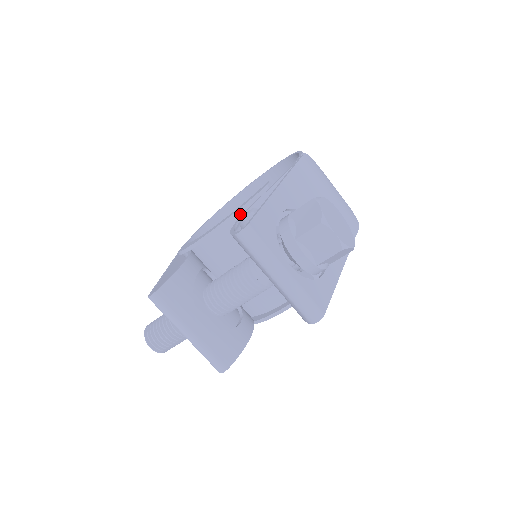
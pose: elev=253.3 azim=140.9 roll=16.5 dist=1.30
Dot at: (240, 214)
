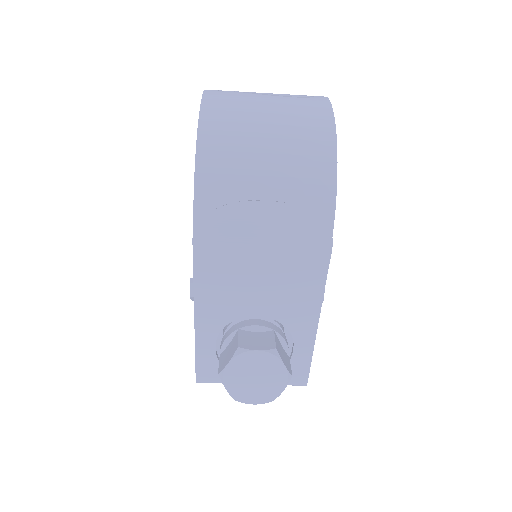
Dot at: occluded
